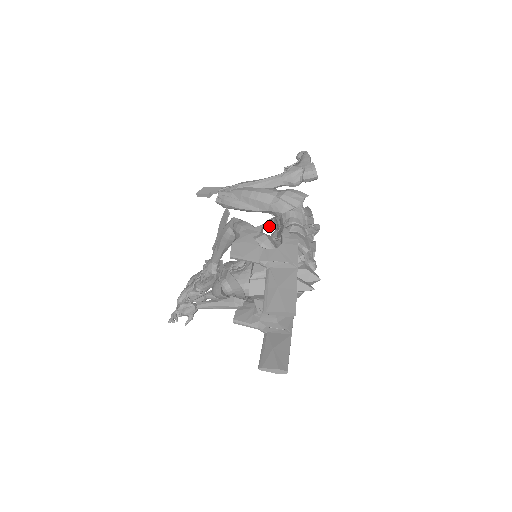
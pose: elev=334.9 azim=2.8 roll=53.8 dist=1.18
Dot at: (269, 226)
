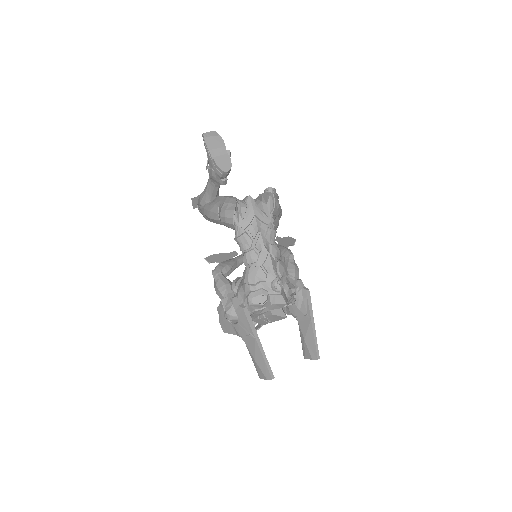
Dot at: occluded
